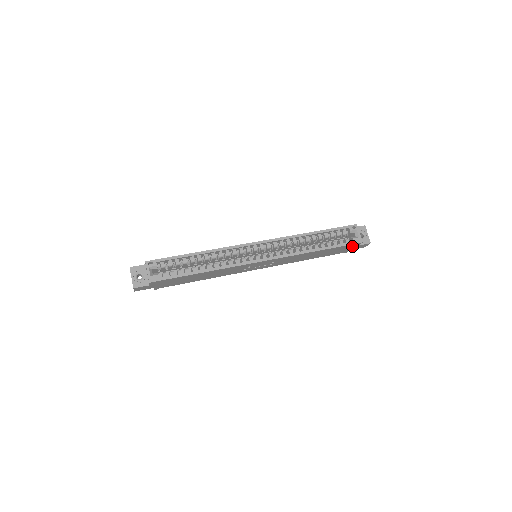
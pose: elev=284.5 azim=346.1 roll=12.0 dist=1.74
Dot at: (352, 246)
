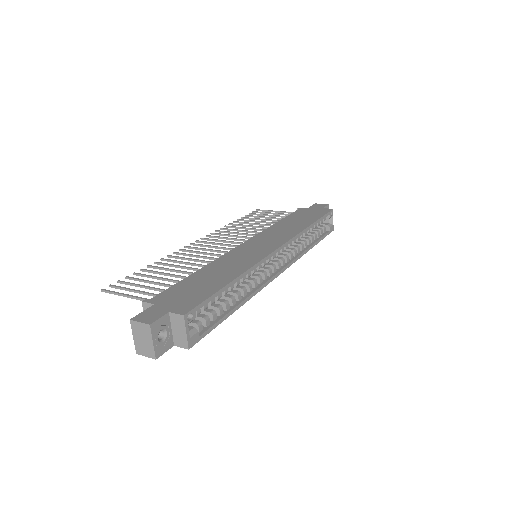
Dot at: occluded
